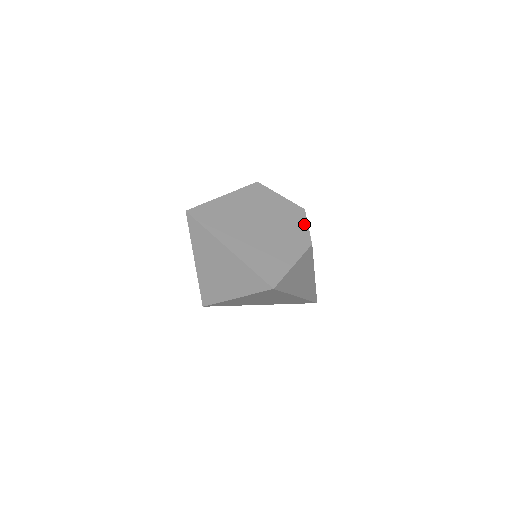
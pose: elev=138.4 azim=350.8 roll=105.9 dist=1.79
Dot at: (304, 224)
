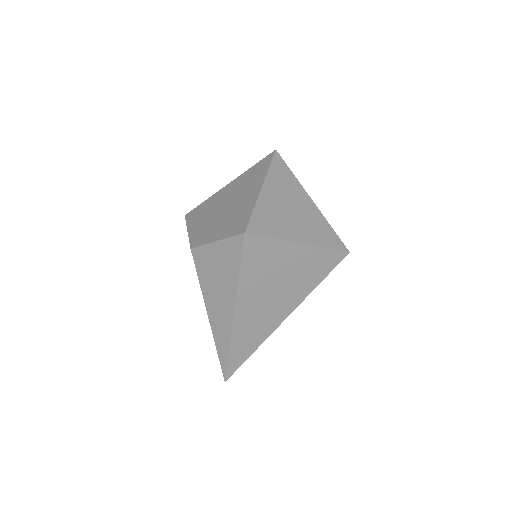
Dot at: occluded
